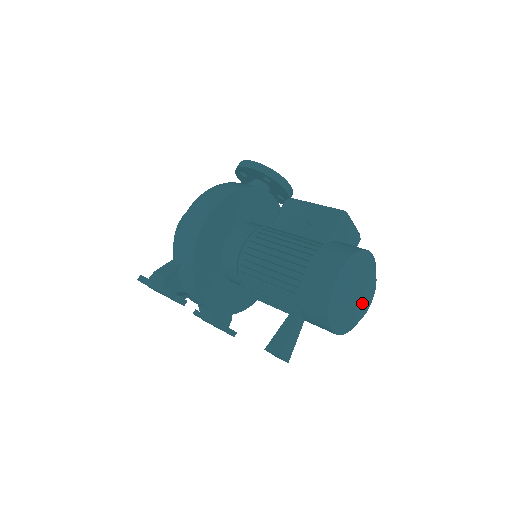
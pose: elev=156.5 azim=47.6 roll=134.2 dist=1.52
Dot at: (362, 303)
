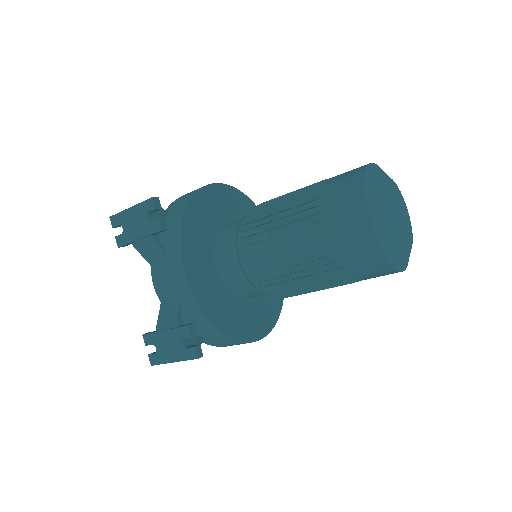
Dot at: (400, 227)
